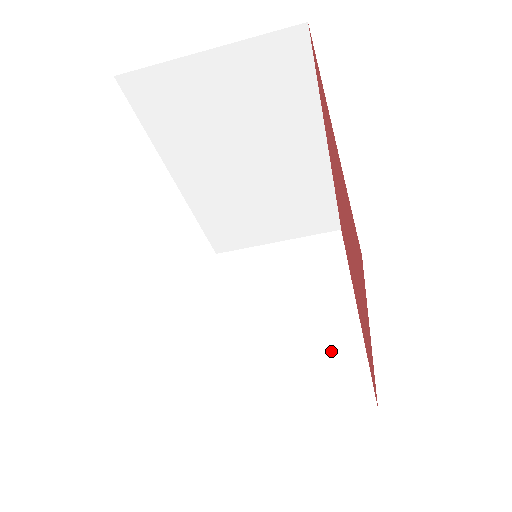
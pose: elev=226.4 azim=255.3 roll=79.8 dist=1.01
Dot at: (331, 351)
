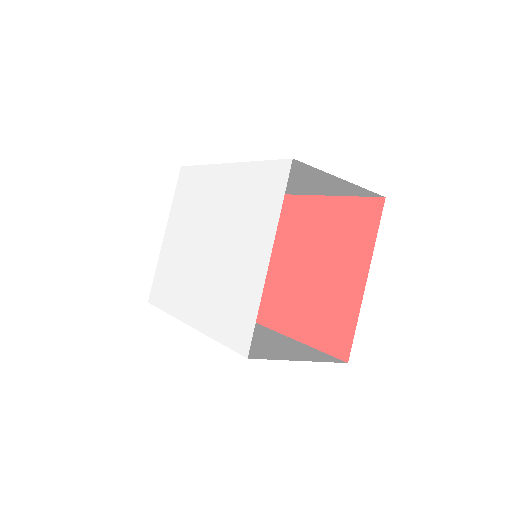
Dot at: occluded
